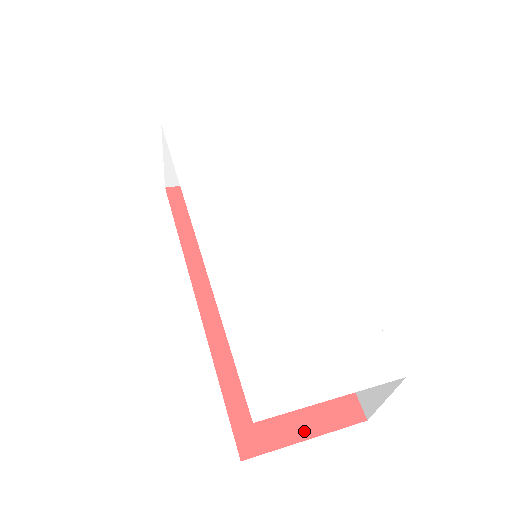
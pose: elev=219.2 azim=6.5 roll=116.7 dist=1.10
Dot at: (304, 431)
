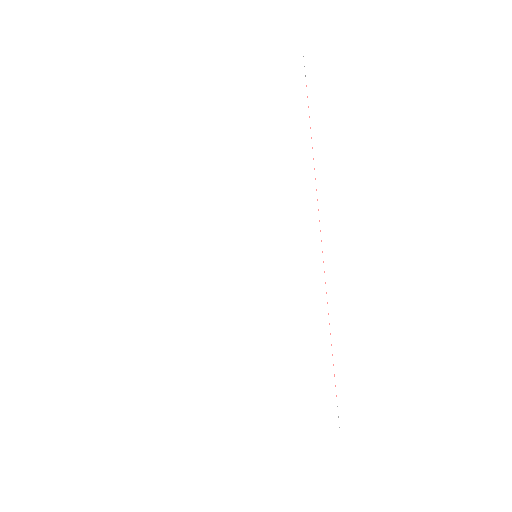
Dot at: occluded
